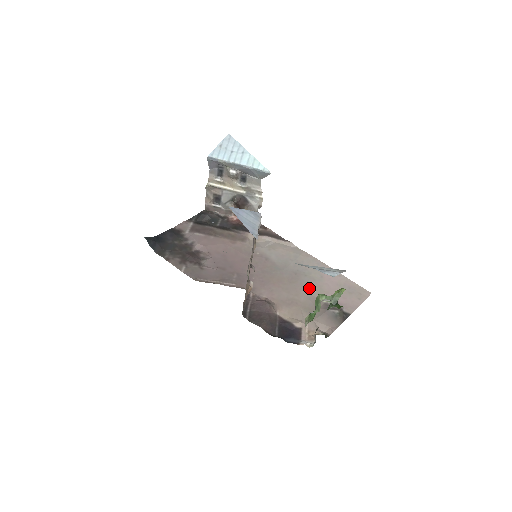
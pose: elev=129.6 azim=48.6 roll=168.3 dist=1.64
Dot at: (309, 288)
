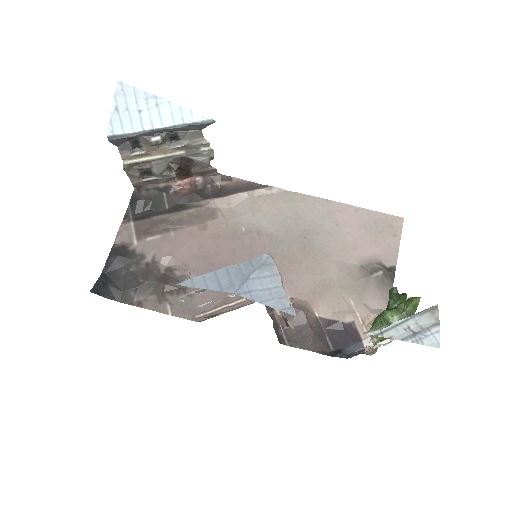
Dot at: (331, 252)
